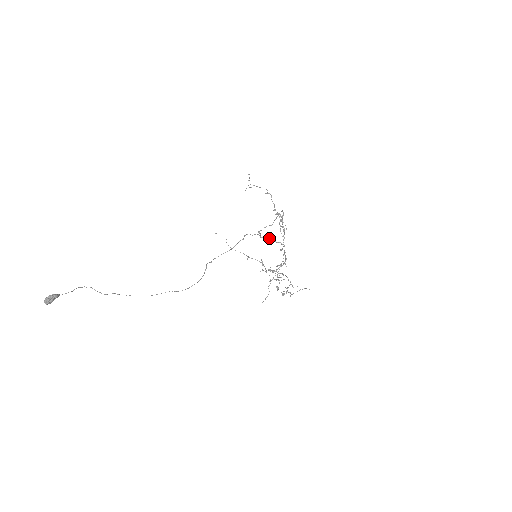
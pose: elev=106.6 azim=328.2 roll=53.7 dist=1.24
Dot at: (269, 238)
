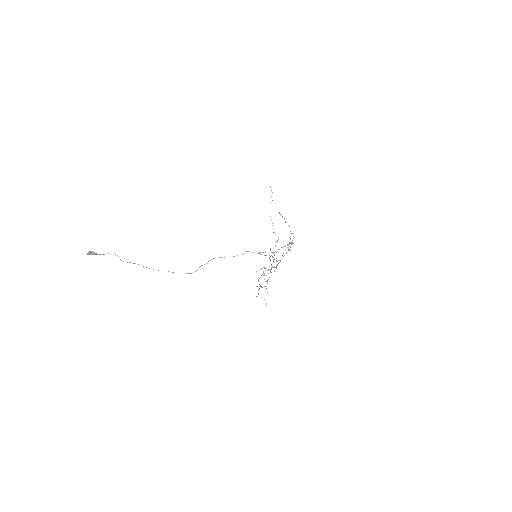
Dot at: (269, 255)
